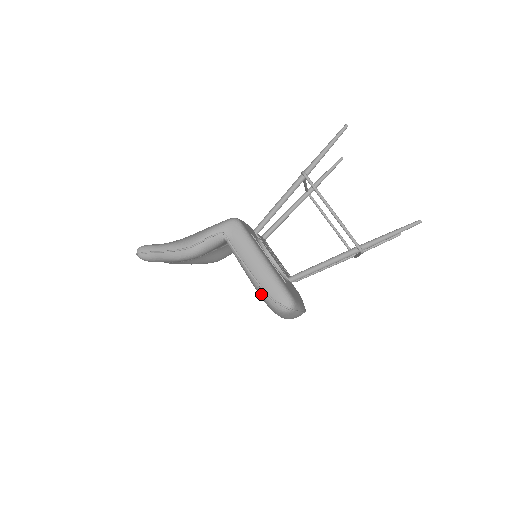
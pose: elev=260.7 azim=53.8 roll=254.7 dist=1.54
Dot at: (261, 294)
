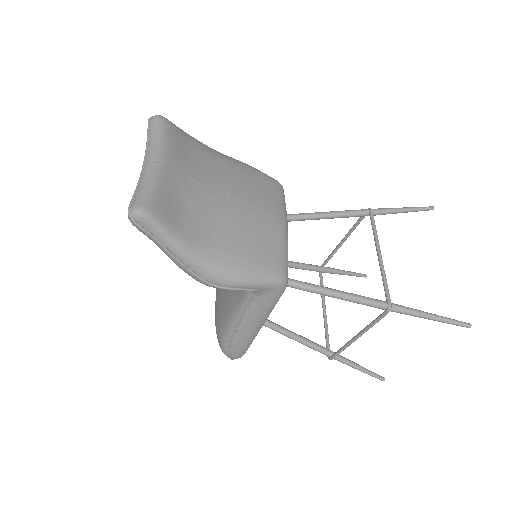
Dot at: (224, 337)
